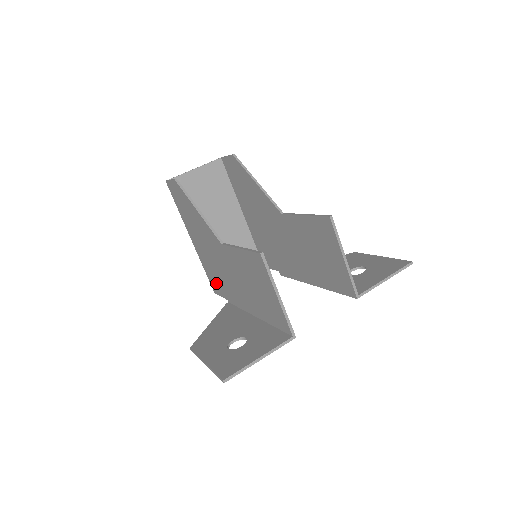
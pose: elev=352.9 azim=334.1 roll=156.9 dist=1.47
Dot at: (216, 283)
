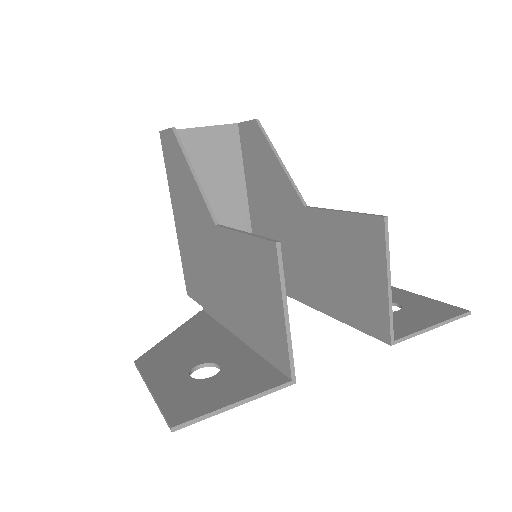
Dot at: (193, 281)
